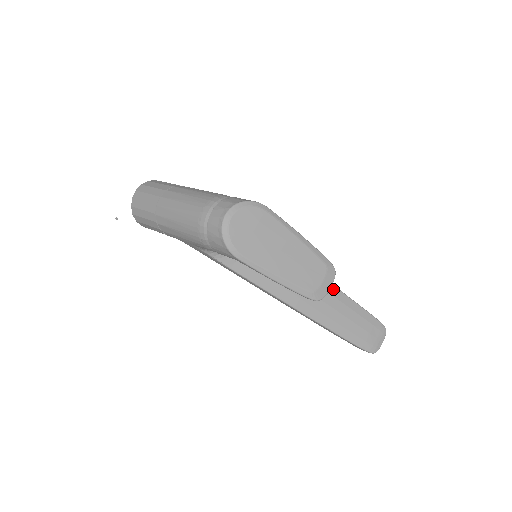
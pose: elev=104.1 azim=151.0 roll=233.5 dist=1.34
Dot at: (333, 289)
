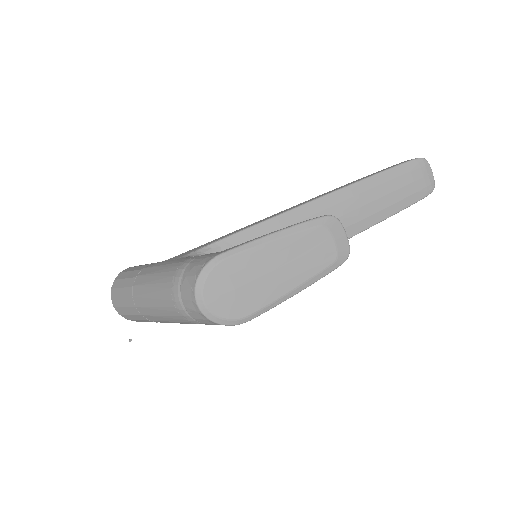
Dot at: (345, 192)
